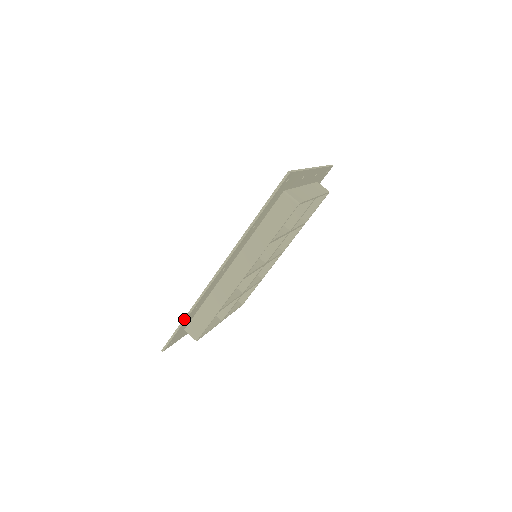
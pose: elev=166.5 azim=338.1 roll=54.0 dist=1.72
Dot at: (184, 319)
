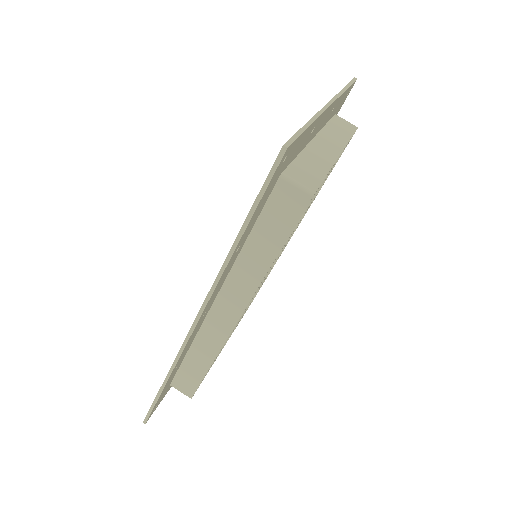
Dot at: (162, 387)
